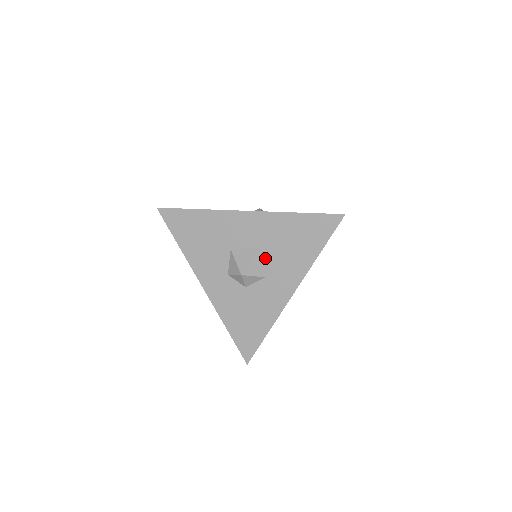
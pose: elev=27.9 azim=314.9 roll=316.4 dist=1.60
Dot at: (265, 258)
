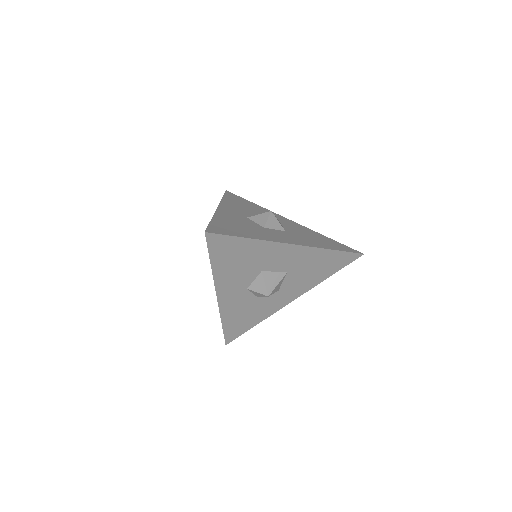
Dot at: (287, 278)
